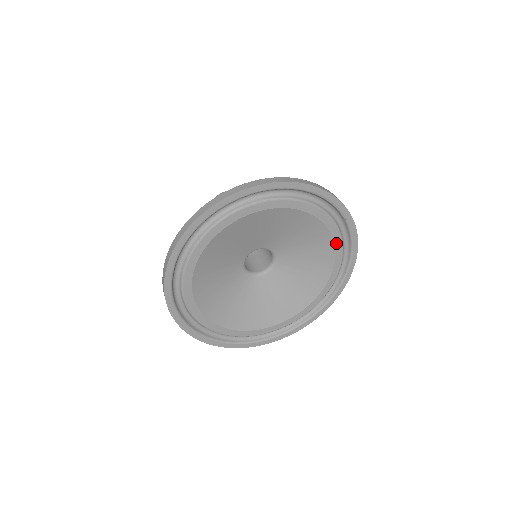
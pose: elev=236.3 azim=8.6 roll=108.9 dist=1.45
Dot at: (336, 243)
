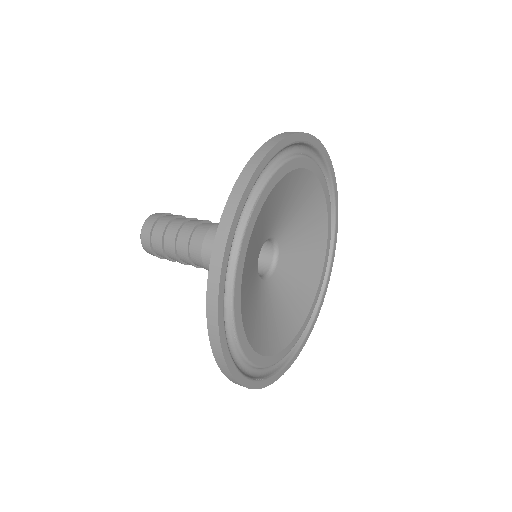
Dot at: (317, 175)
